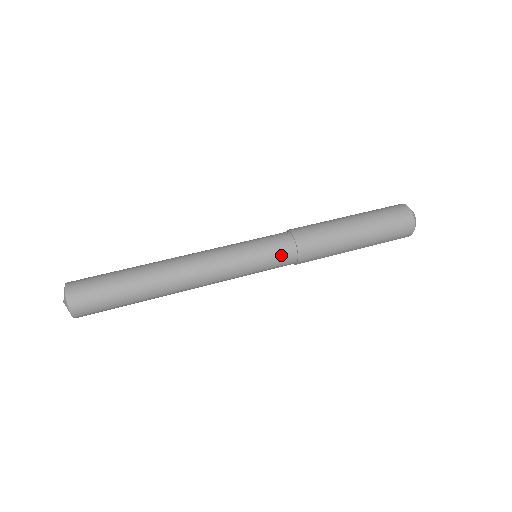
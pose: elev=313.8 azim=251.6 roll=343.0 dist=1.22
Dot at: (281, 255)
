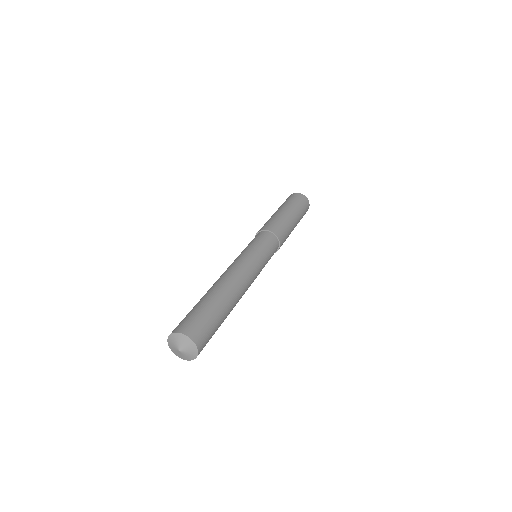
Dot at: (266, 239)
